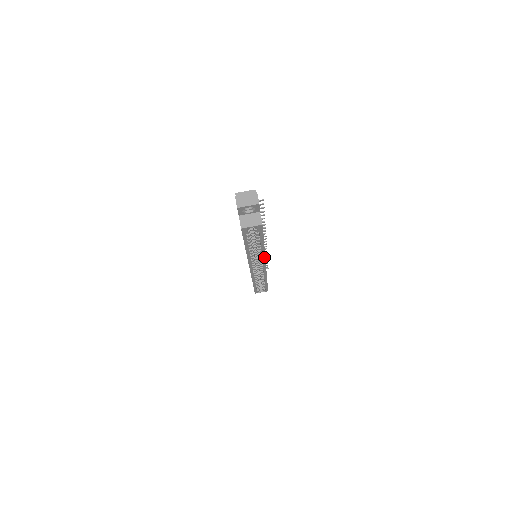
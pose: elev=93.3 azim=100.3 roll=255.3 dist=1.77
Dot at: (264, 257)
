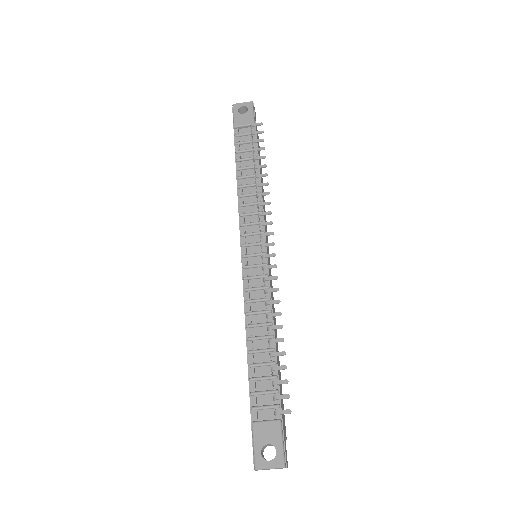
Dot at: occluded
